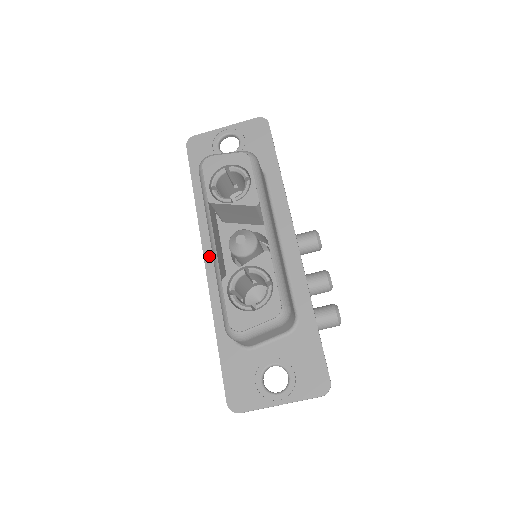
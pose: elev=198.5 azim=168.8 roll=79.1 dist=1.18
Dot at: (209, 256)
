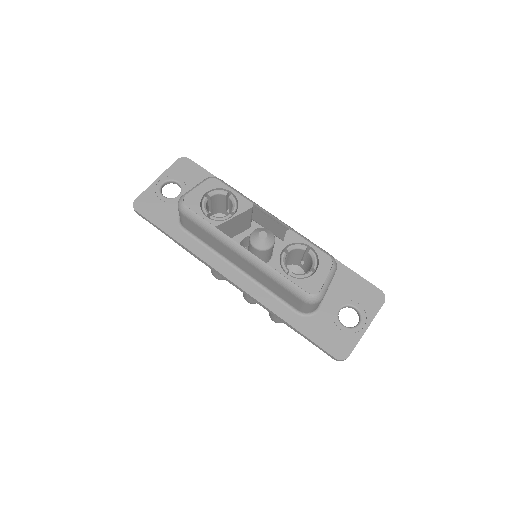
Dot at: (230, 274)
